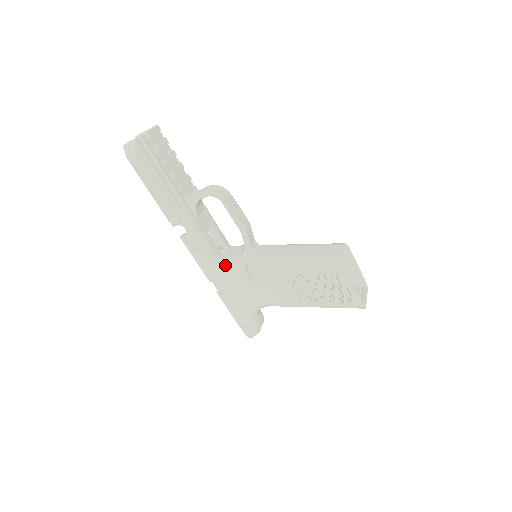
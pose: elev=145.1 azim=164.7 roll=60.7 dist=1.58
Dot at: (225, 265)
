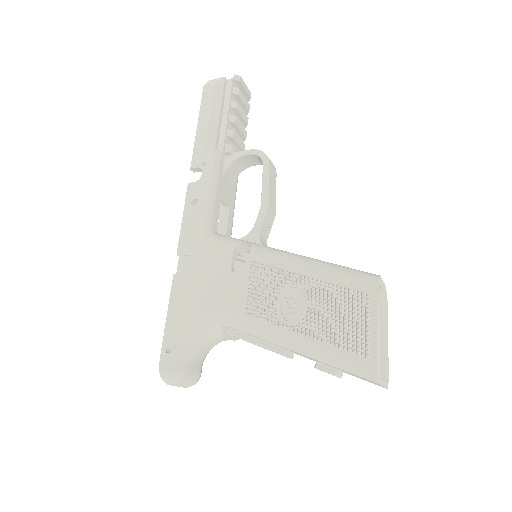
Dot at: (213, 237)
